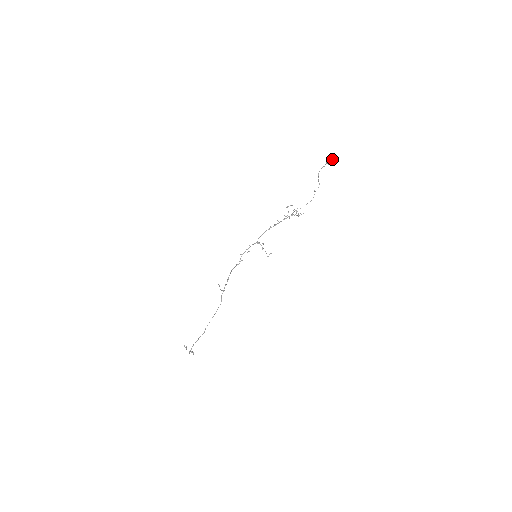
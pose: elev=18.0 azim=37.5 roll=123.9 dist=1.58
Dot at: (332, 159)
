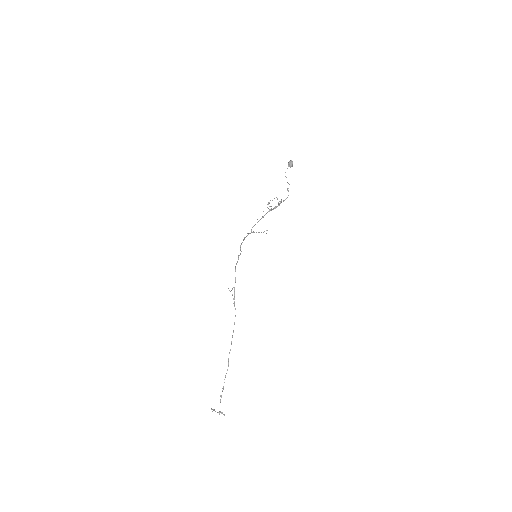
Dot at: (291, 161)
